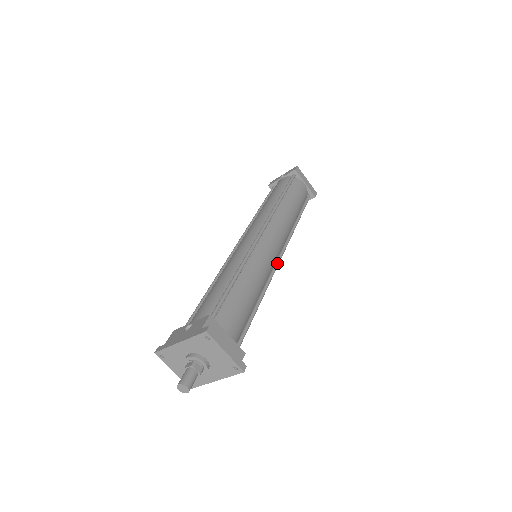
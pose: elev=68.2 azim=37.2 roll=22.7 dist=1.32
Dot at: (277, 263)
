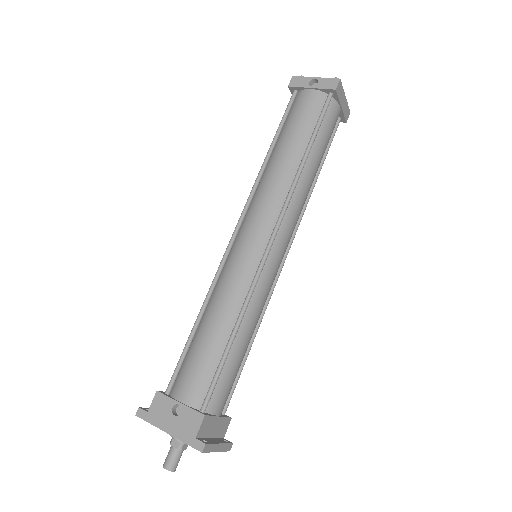
Dot at: (279, 273)
